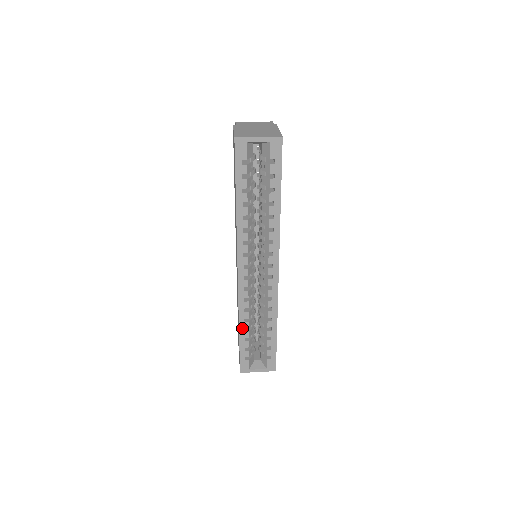
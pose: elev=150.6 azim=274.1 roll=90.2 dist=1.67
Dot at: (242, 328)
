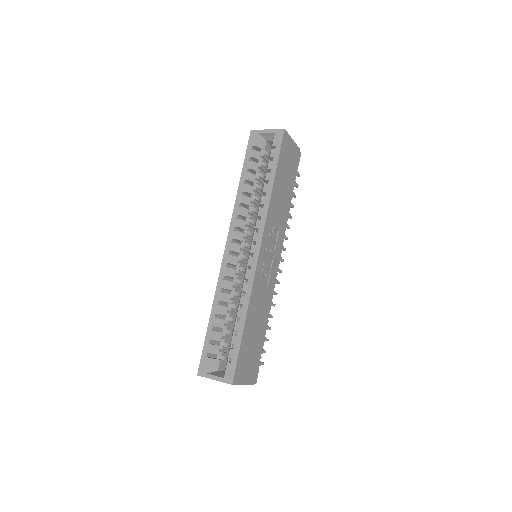
Dot at: (214, 312)
